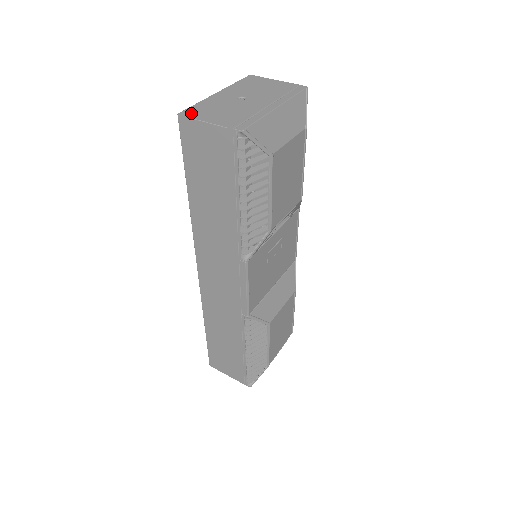
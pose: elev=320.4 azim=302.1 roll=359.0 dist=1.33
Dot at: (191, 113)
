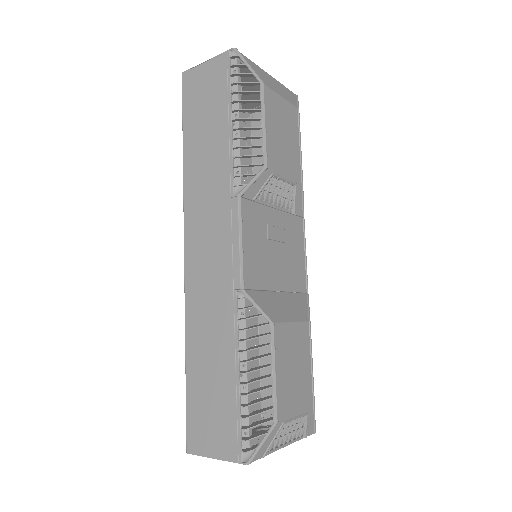
Dot at: occluded
